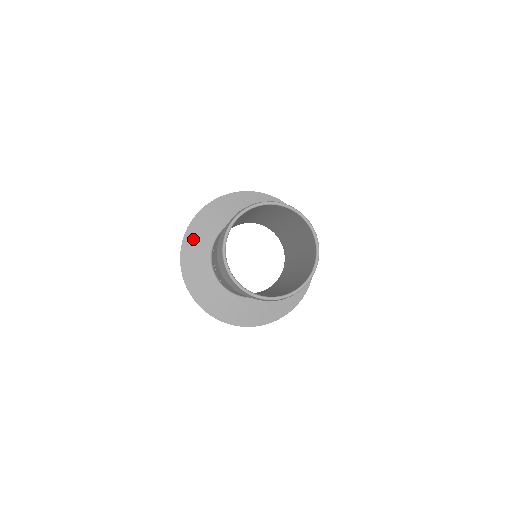
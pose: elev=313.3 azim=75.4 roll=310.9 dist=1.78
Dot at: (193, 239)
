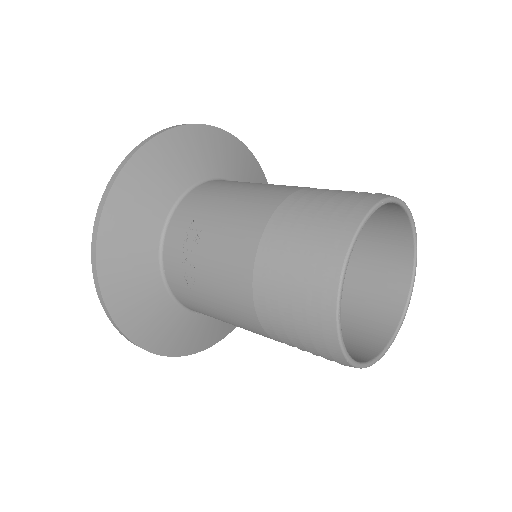
Dot at: (136, 187)
